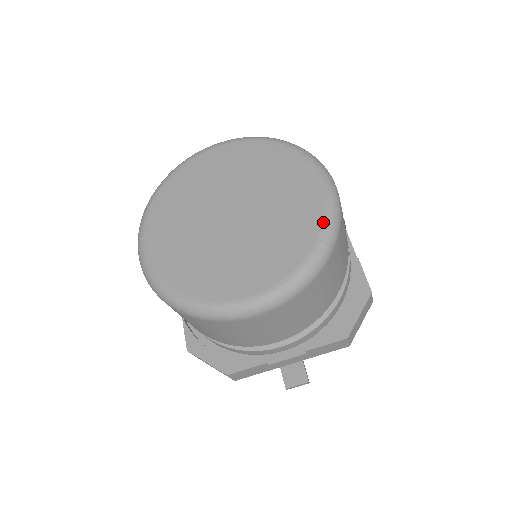
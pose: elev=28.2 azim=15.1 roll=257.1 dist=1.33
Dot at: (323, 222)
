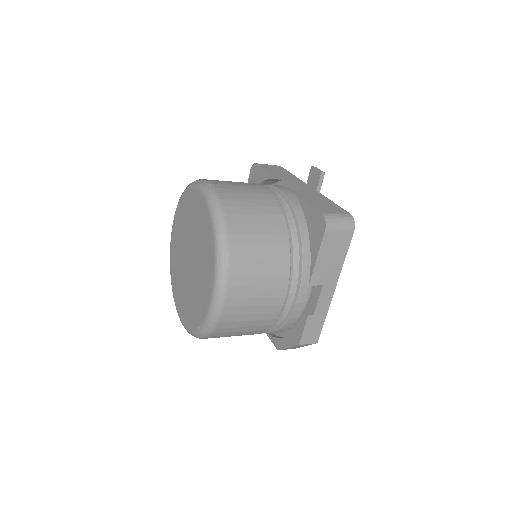
Dot at: (202, 321)
